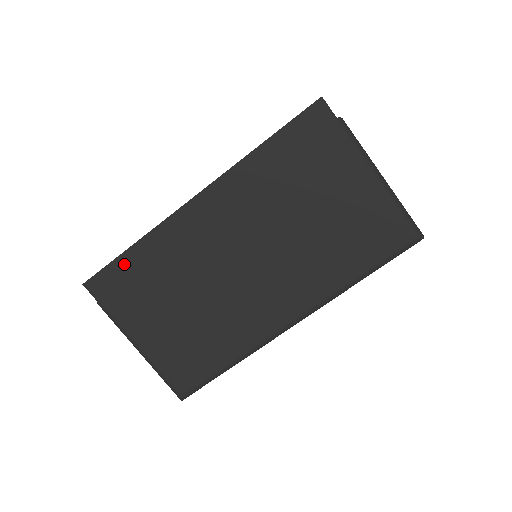
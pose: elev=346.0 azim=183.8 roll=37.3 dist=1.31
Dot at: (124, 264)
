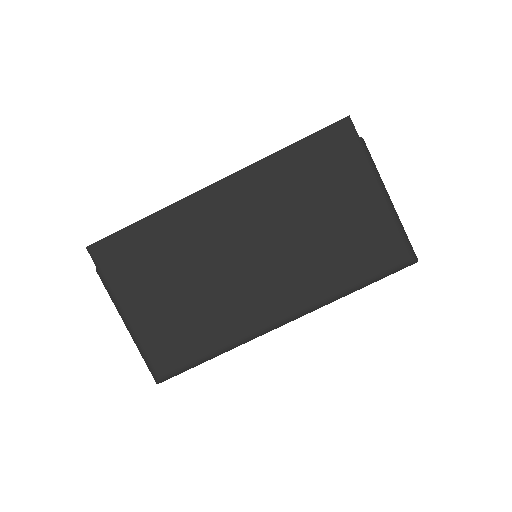
Dot at: (132, 234)
